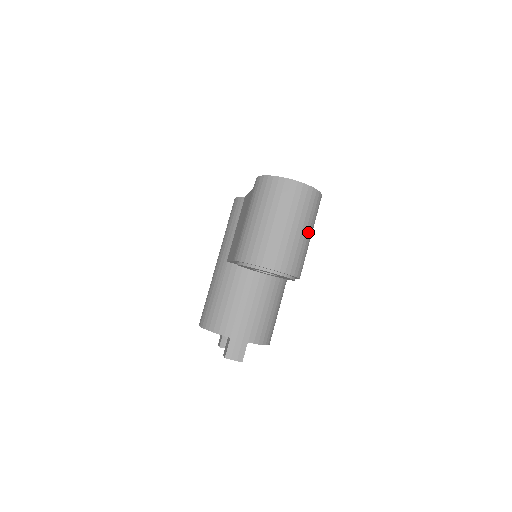
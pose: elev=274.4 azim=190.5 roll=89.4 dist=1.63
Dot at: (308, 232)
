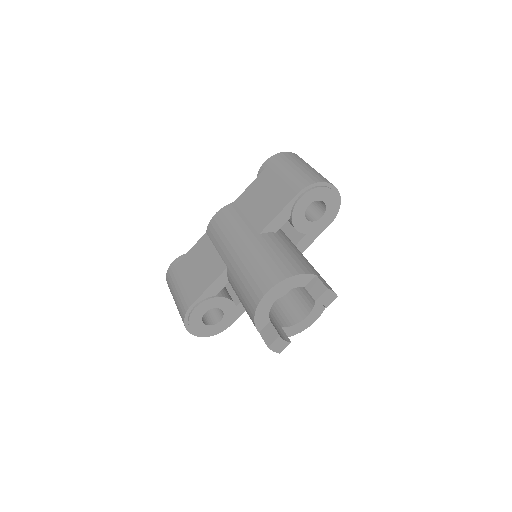
Dot at: occluded
